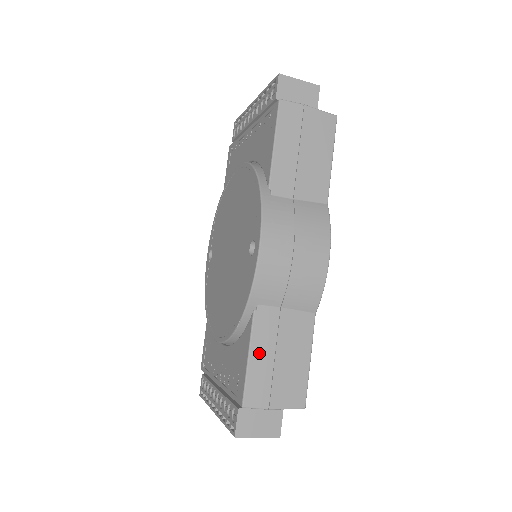
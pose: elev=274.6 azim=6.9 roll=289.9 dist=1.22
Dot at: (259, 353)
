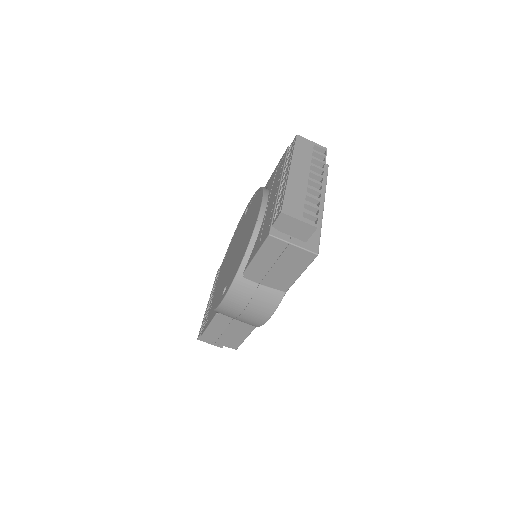
Dot at: (215, 327)
